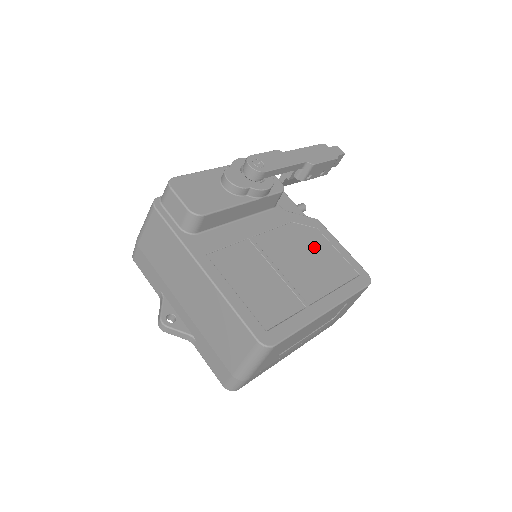
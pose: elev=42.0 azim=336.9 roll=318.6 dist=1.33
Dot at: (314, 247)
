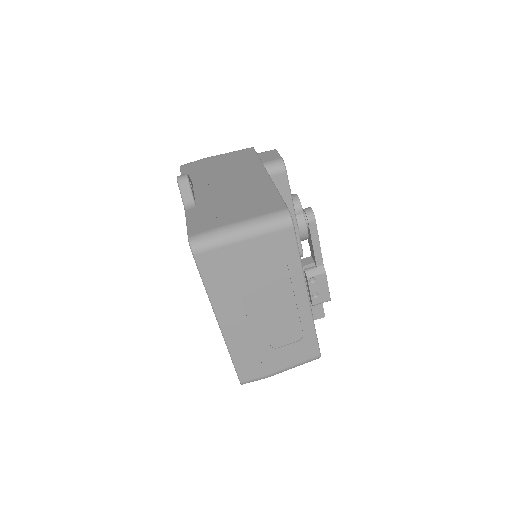
Dot at: occluded
